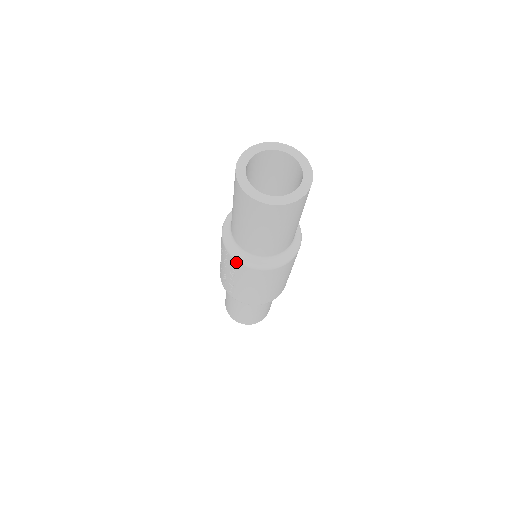
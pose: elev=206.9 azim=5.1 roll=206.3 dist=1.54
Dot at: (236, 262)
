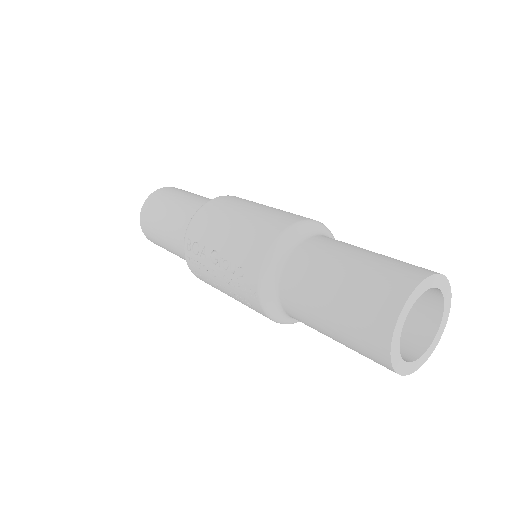
Dot at: (262, 312)
